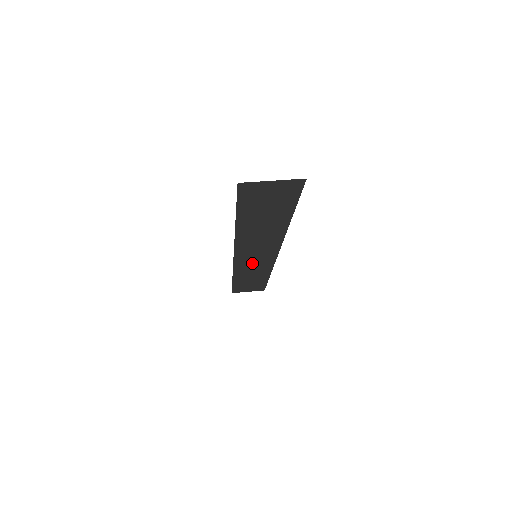
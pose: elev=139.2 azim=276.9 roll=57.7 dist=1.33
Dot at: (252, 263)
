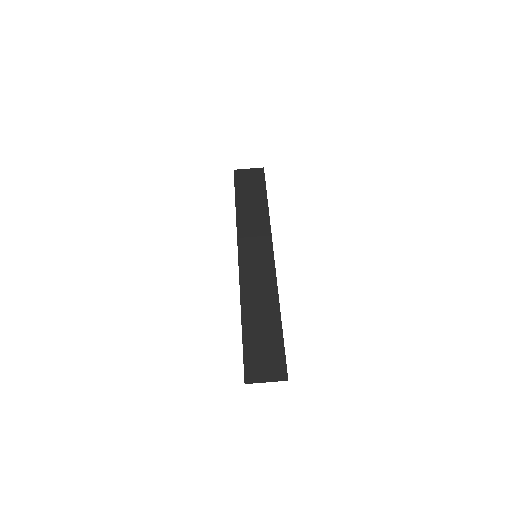
Dot at: (253, 240)
